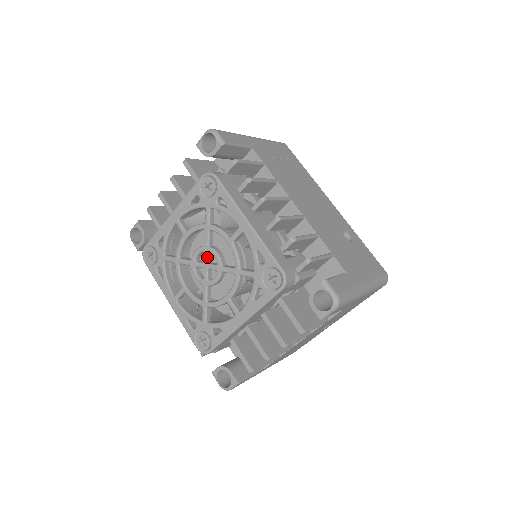
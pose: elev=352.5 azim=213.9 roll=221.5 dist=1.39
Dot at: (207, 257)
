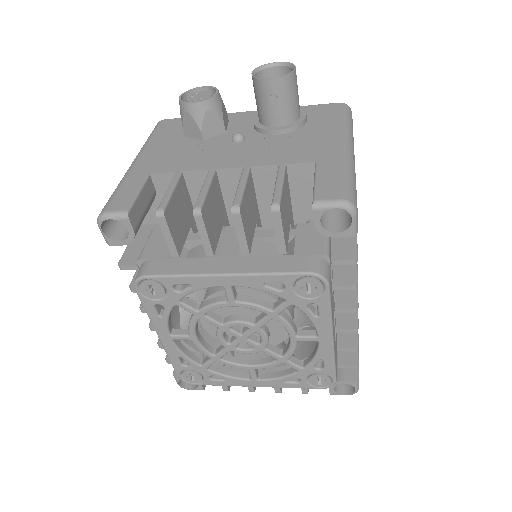
Dot at: (251, 334)
